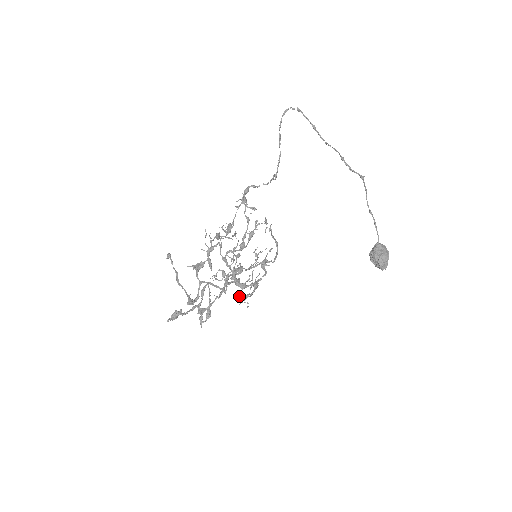
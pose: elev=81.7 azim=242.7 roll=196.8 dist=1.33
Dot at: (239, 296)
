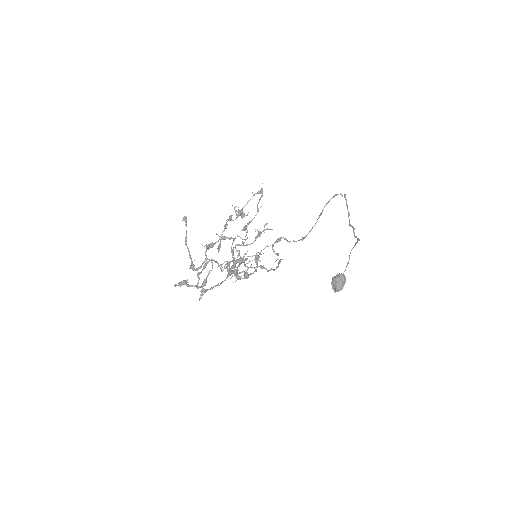
Dot at: (228, 269)
